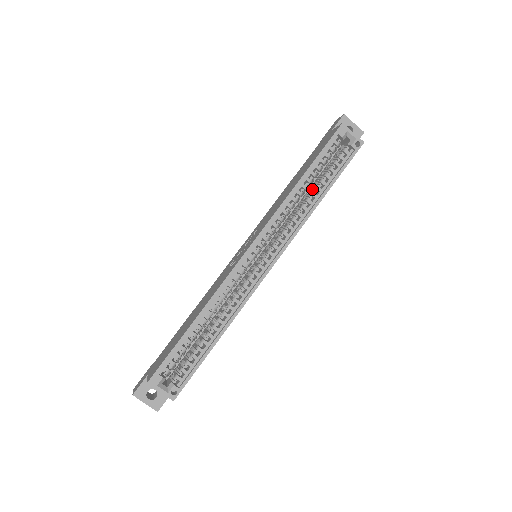
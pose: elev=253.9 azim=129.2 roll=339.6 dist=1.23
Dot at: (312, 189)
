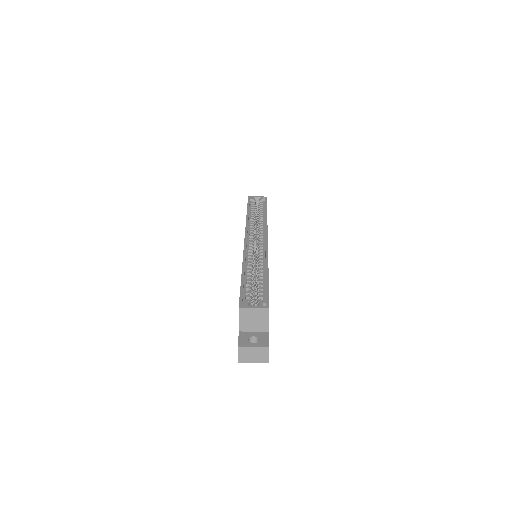
Dot at: (258, 218)
